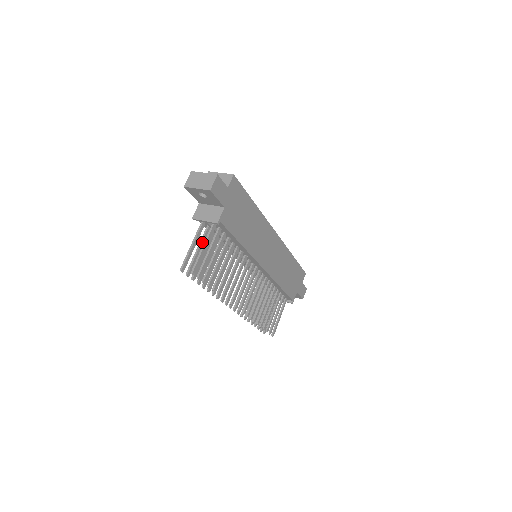
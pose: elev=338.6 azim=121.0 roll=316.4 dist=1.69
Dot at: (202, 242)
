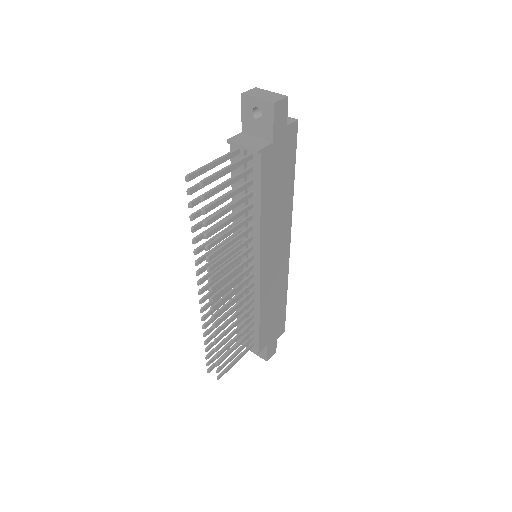
Dot at: occluded
